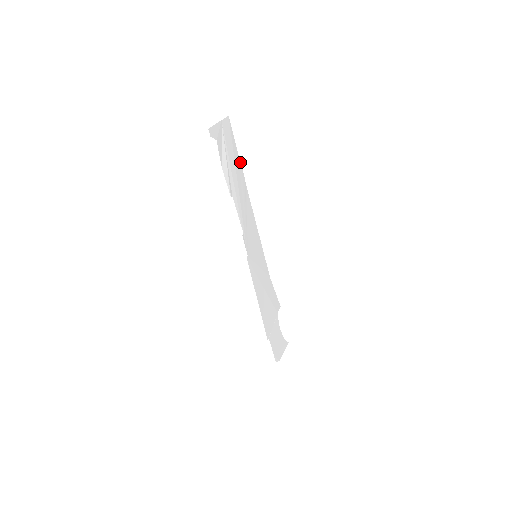
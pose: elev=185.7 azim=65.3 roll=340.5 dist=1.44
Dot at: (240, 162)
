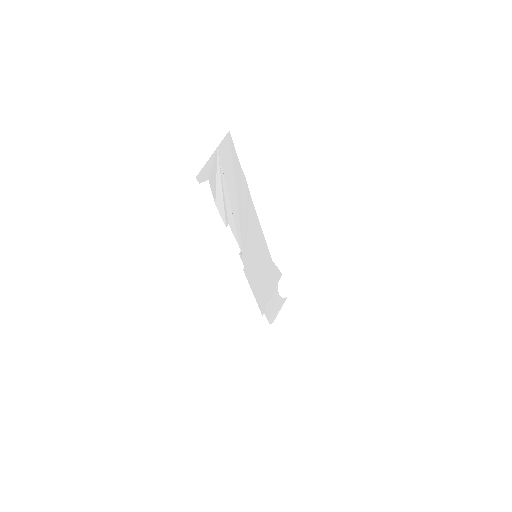
Dot at: (243, 174)
